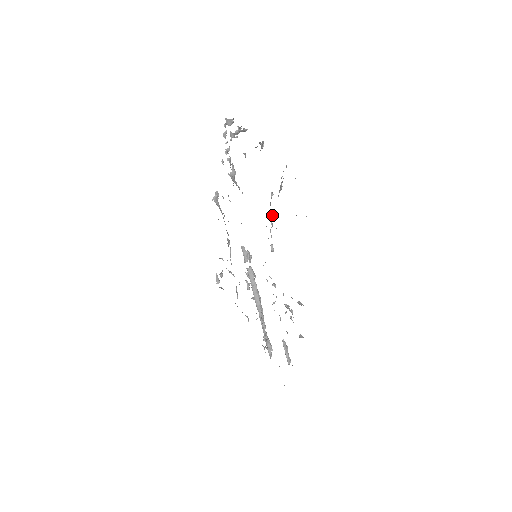
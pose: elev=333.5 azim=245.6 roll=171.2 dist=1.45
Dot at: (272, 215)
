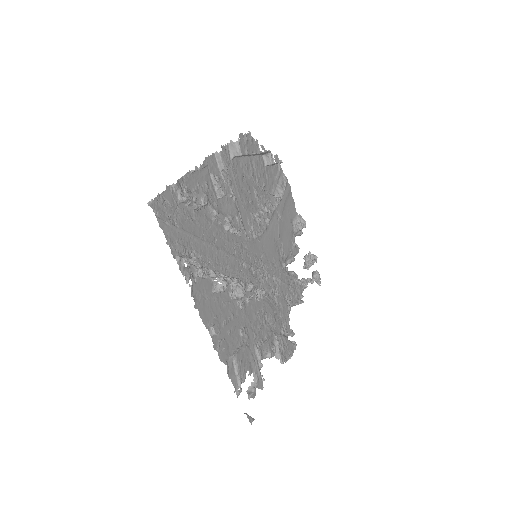
Dot at: (269, 202)
